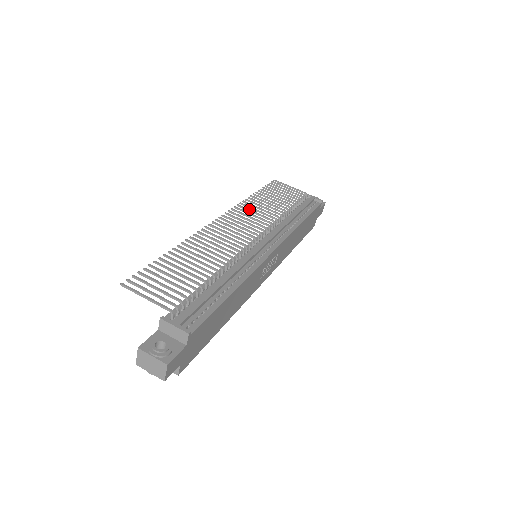
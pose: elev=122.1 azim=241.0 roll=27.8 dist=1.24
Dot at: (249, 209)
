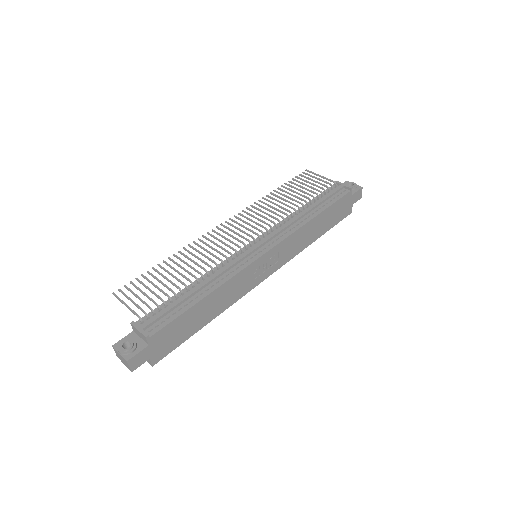
Dot at: (259, 209)
